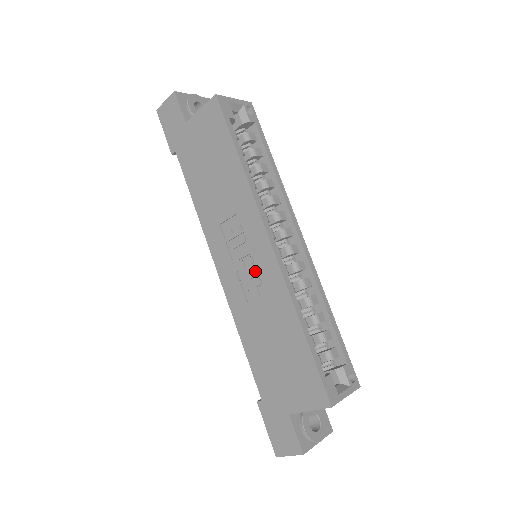
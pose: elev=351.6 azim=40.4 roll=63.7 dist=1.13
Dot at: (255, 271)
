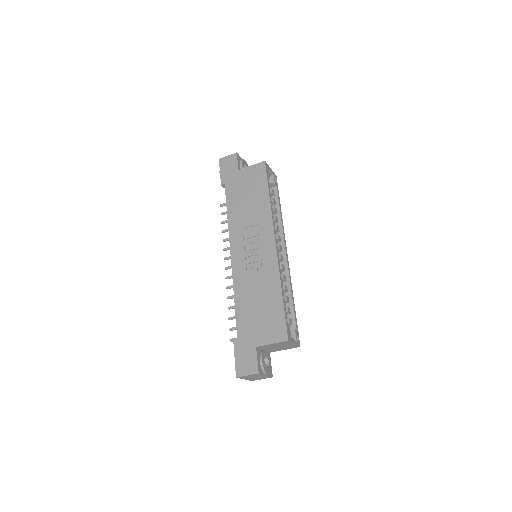
Dot at: (259, 258)
